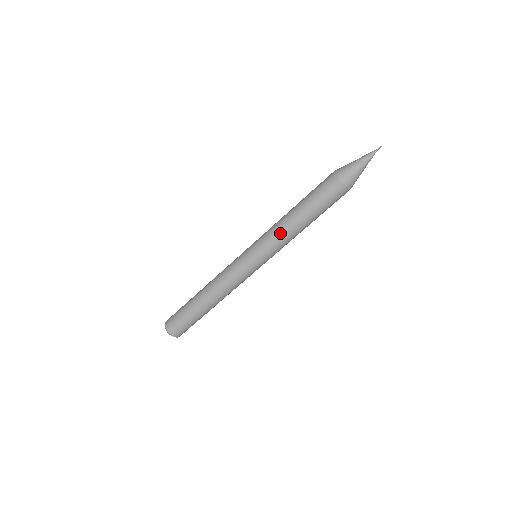
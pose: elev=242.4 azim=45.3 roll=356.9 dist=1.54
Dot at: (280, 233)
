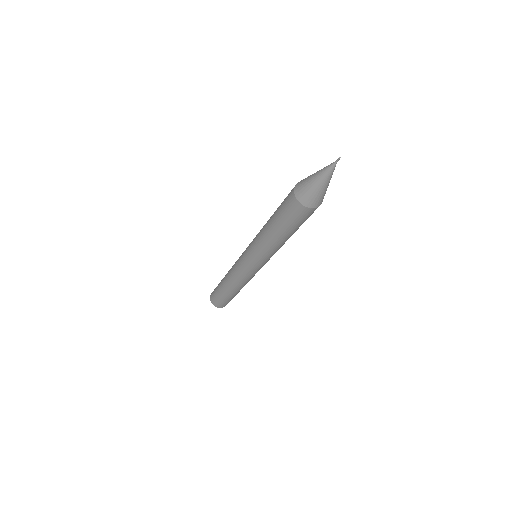
Dot at: (263, 247)
